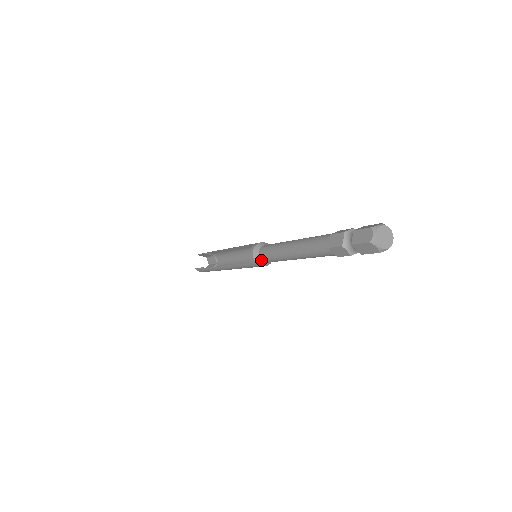
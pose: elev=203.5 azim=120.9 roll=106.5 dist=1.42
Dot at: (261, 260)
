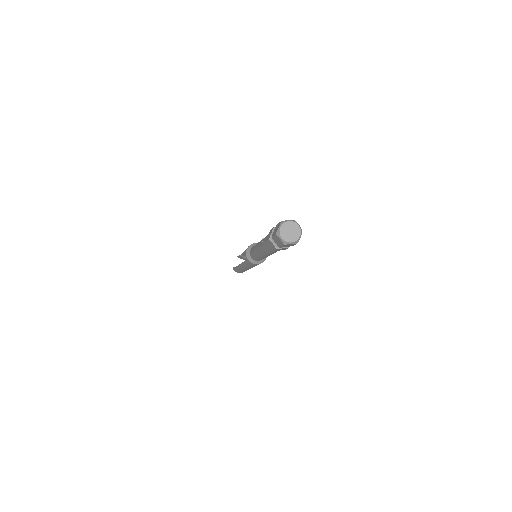
Dot at: (251, 257)
